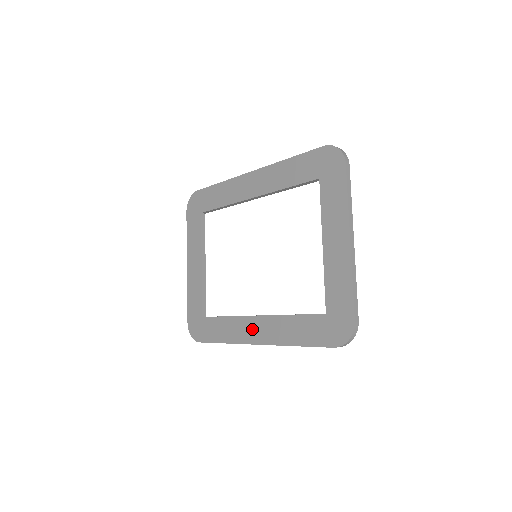
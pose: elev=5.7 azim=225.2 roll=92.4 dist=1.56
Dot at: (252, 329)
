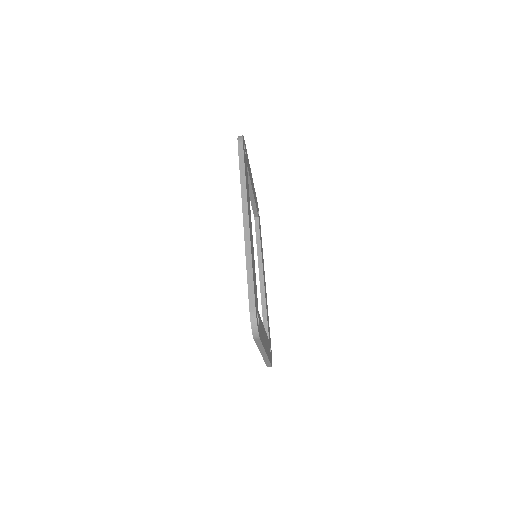
Dot at: occluded
